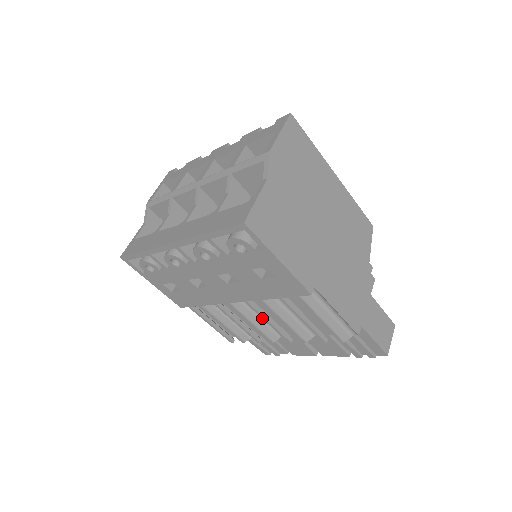
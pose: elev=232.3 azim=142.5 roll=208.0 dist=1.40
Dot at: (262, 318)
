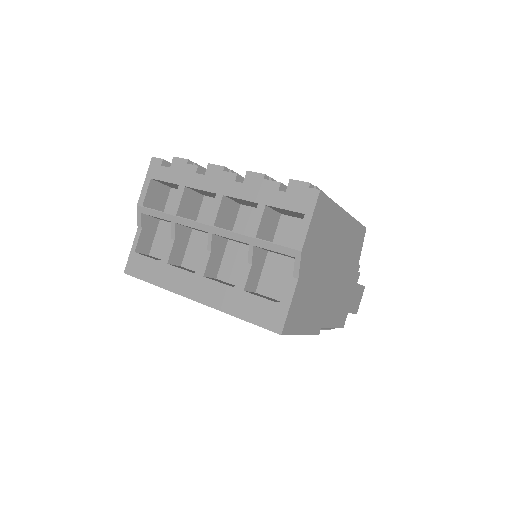
Dot at: occluded
